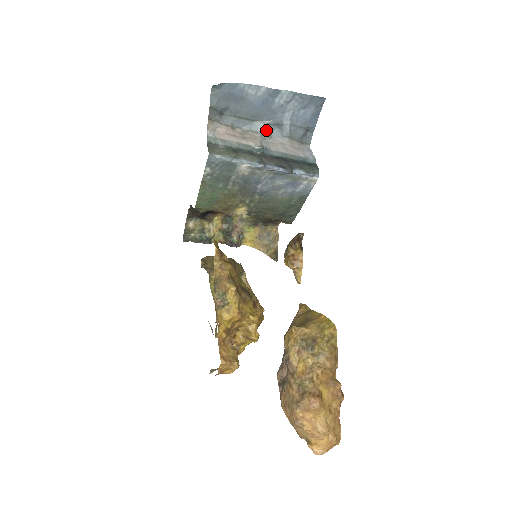
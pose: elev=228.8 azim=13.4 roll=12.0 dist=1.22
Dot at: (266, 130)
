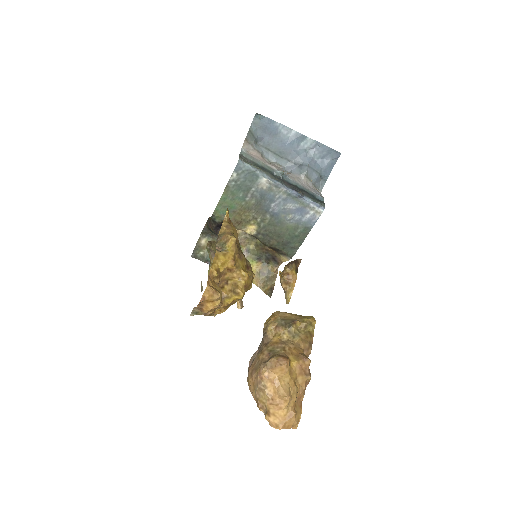
Dot at: (288, 166)
